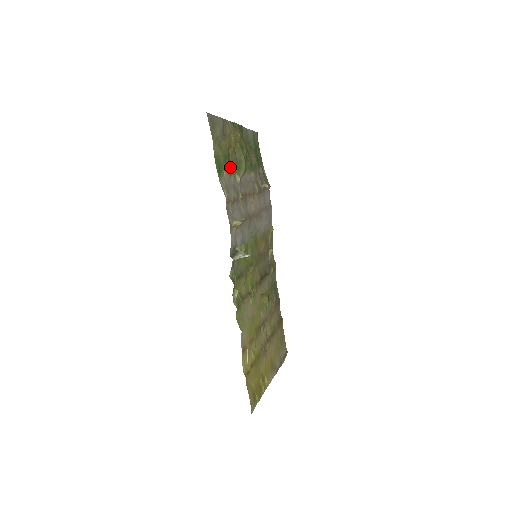
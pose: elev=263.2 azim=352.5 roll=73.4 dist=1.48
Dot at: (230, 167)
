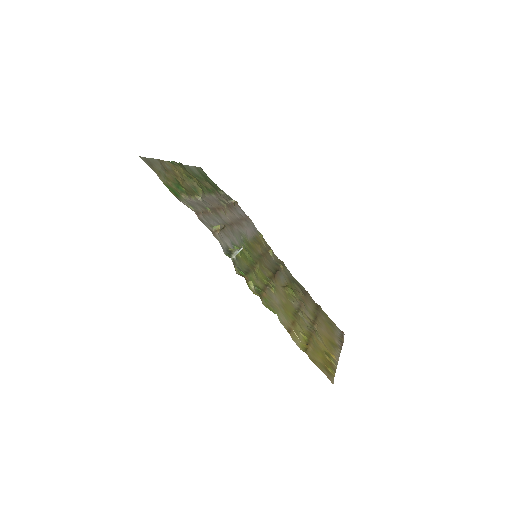
Dot at: (185, 190)
